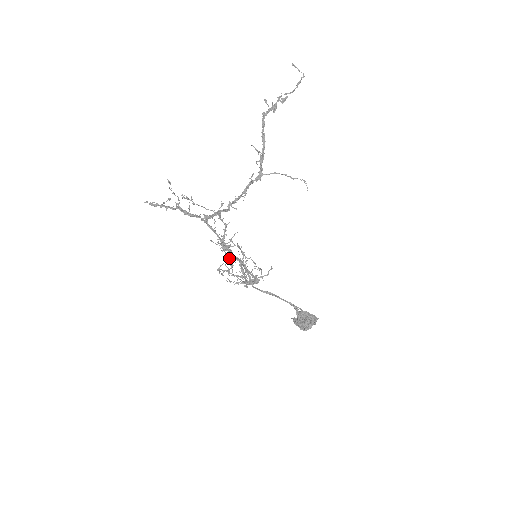
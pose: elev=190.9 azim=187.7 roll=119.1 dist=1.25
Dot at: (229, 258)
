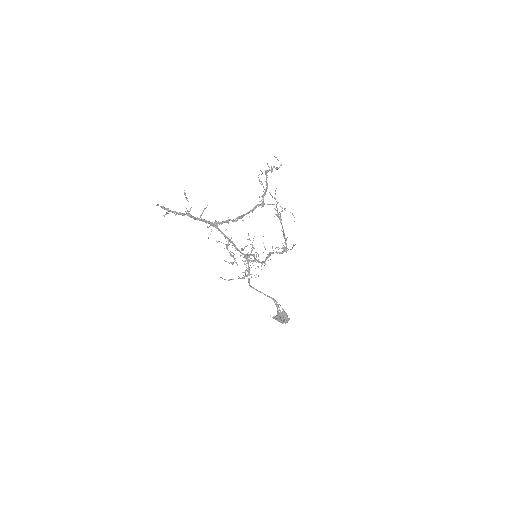
Dot at: (232, 255)
